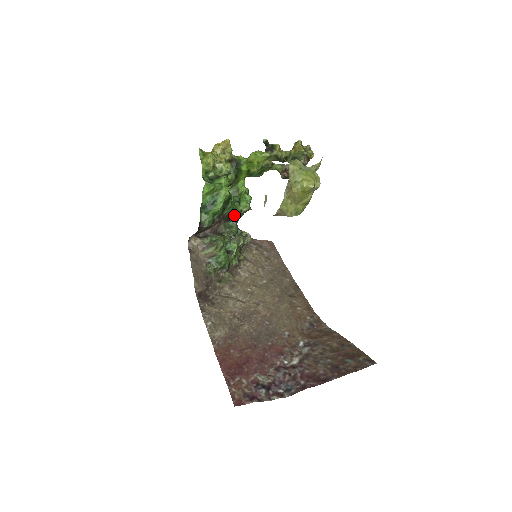
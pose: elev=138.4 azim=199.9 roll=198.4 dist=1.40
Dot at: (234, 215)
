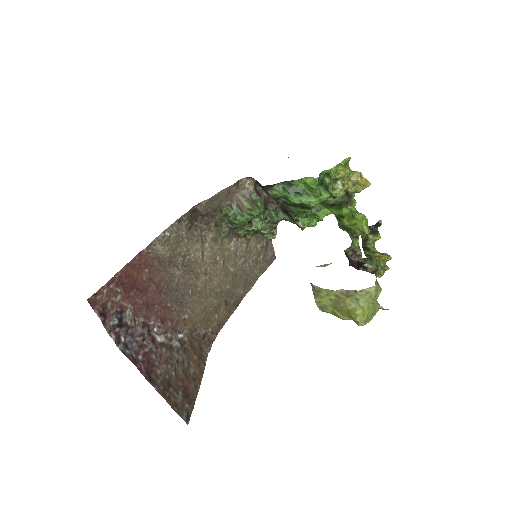
Dot at: (291, 215)
